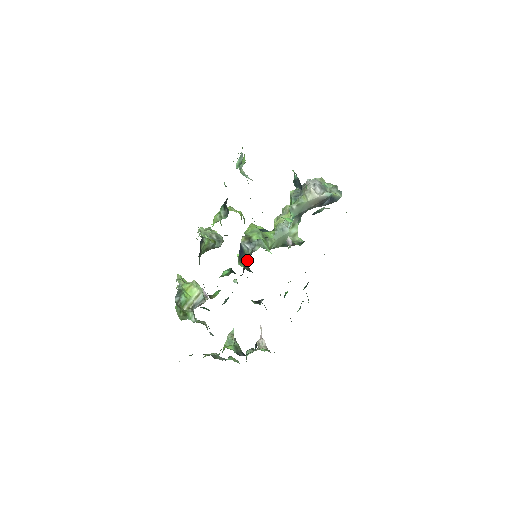
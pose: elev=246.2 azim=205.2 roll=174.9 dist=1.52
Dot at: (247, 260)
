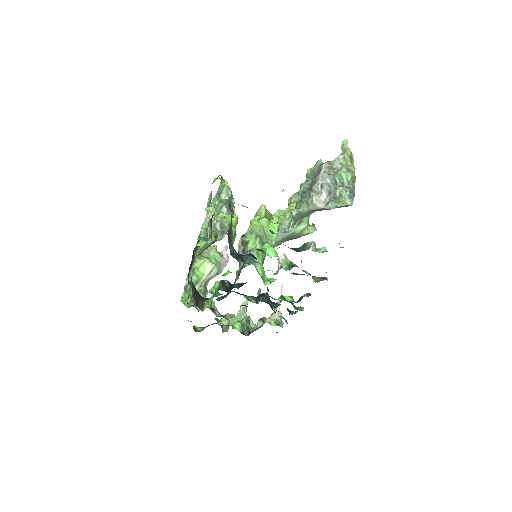
Dot at: (237, 275)
